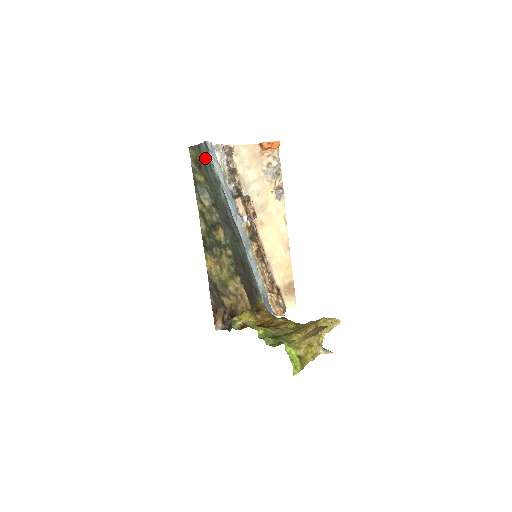
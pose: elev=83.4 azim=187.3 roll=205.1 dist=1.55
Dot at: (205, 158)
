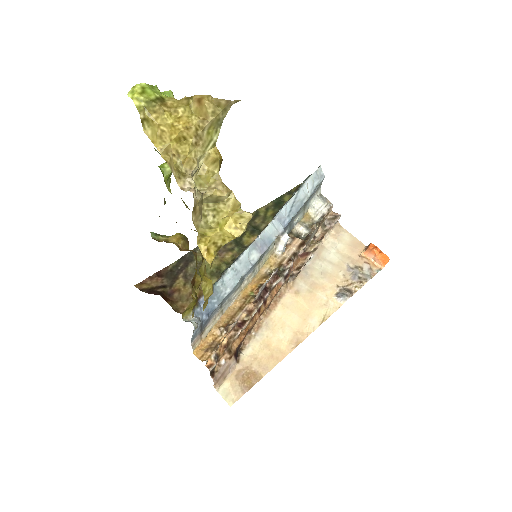
Dot at: occluded
